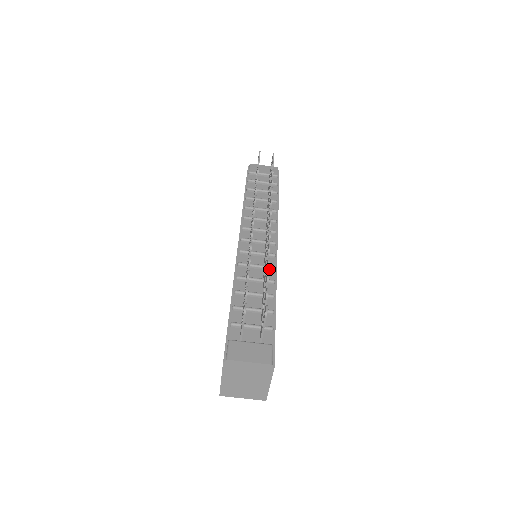
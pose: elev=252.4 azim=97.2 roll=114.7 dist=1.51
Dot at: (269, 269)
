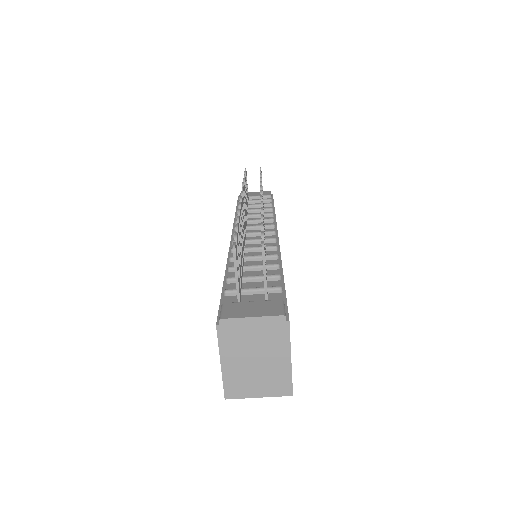
Dot at: (270, 249)
